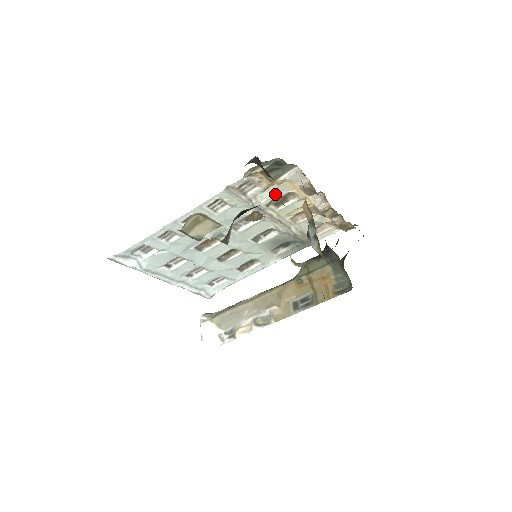
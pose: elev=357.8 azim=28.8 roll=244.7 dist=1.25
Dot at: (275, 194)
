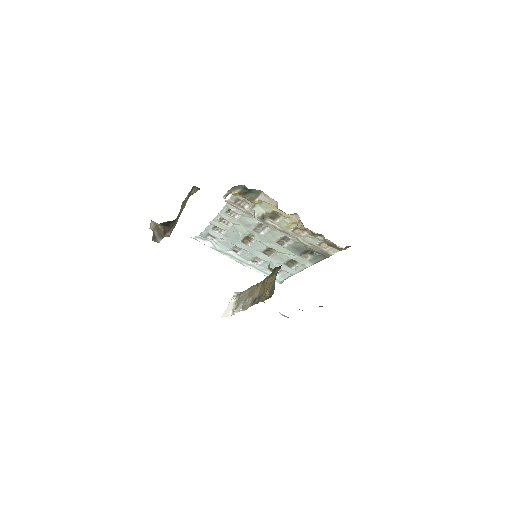
Dot at: (263, 210)
